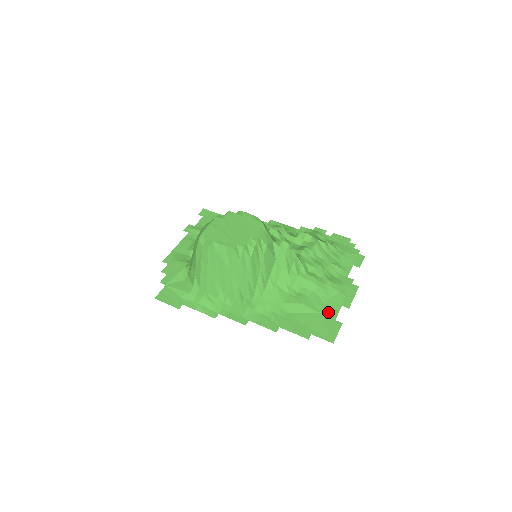
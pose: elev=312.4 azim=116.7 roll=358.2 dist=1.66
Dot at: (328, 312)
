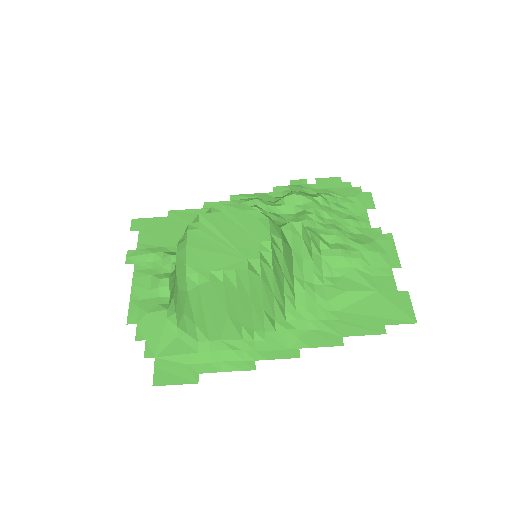
Dot at: (383, 285)
